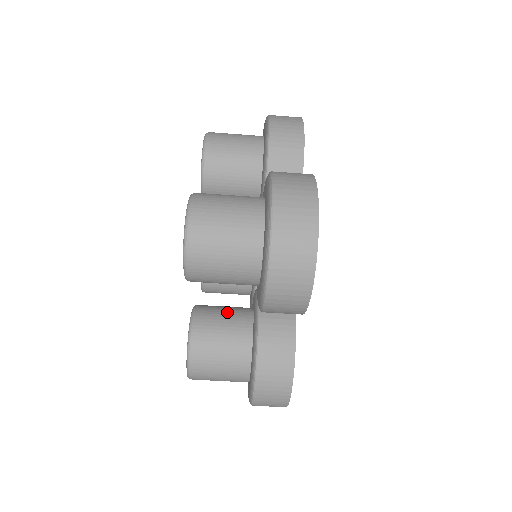
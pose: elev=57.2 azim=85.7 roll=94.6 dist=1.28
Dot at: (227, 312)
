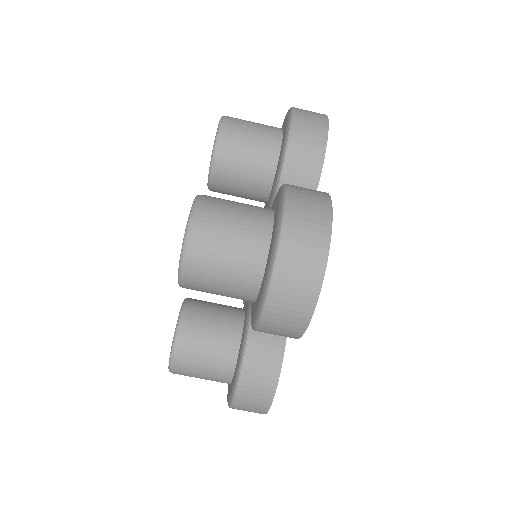
Dot at: (218, 312)
